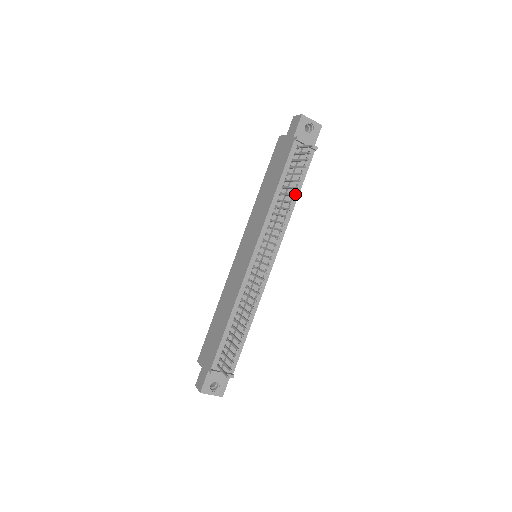
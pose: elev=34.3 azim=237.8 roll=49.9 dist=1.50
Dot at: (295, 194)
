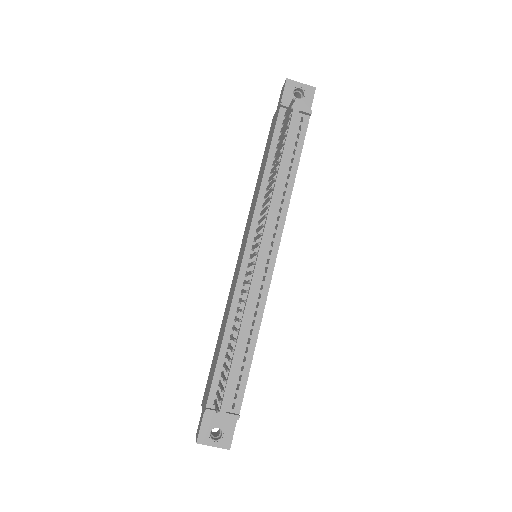
Dot at: (292, 170)
